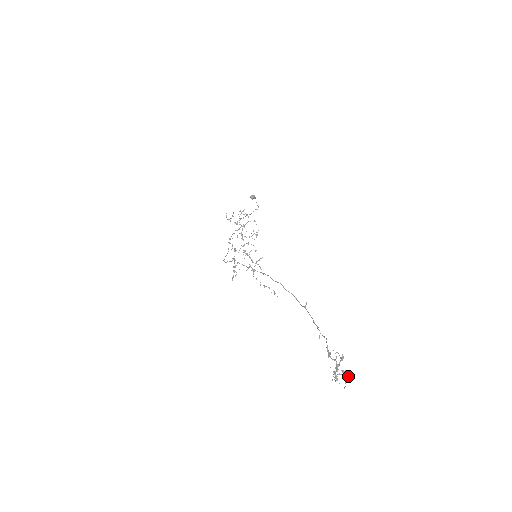
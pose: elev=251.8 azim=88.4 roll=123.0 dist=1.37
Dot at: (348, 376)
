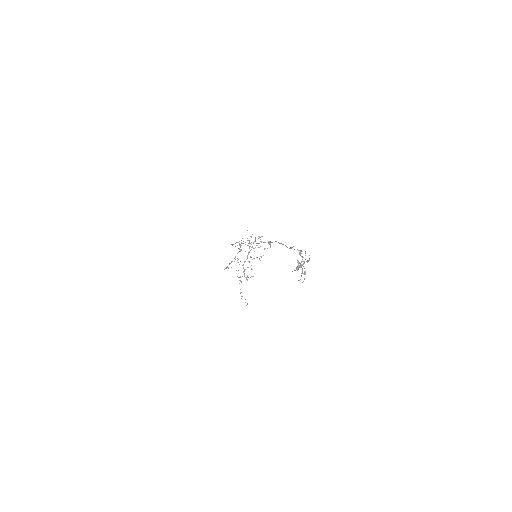
Dot at: occluded
